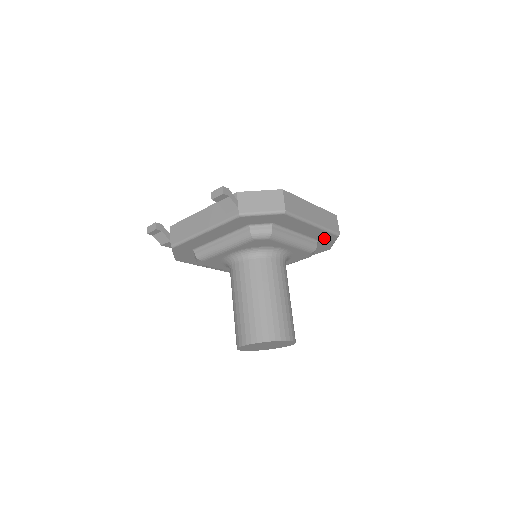
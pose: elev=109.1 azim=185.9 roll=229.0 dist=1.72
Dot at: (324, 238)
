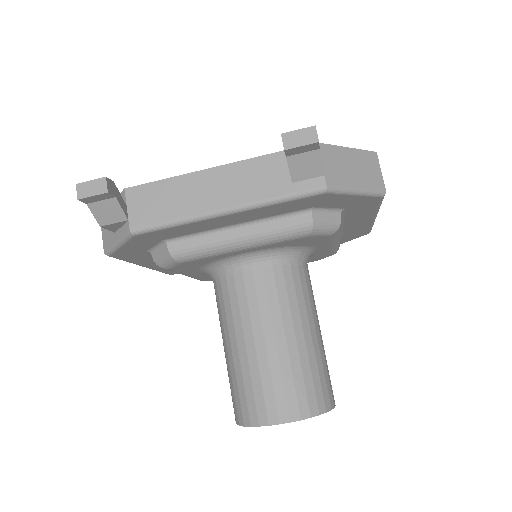
Dot at: (351, 235)
